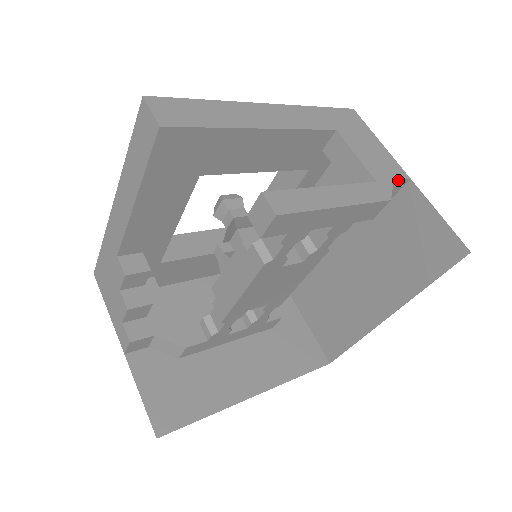
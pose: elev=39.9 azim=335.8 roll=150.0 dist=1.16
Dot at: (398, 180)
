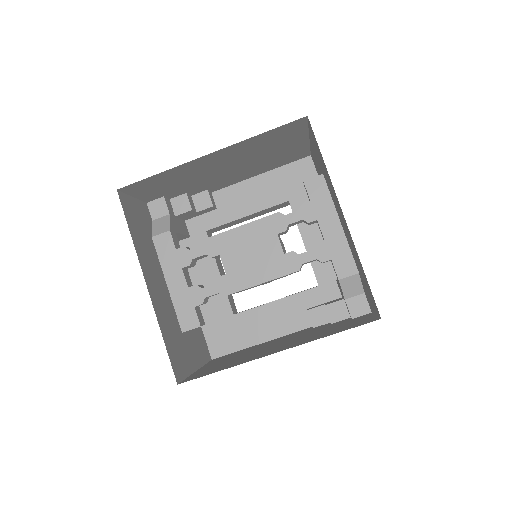
Dot at: (366, 299)
